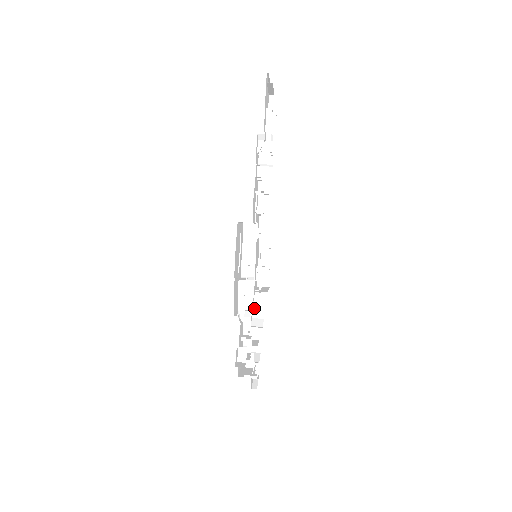
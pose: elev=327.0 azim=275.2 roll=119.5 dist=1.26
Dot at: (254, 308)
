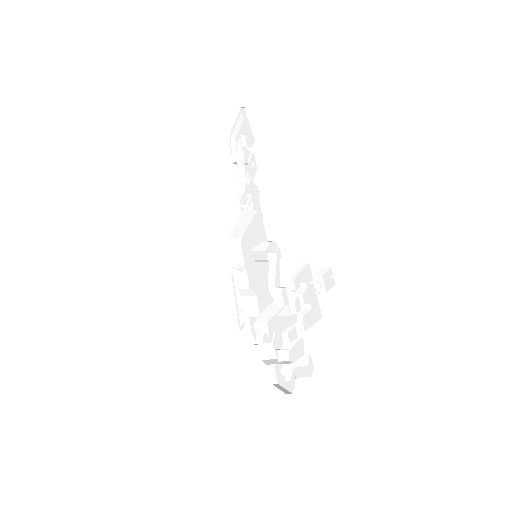
Dot at: (248, 335)
